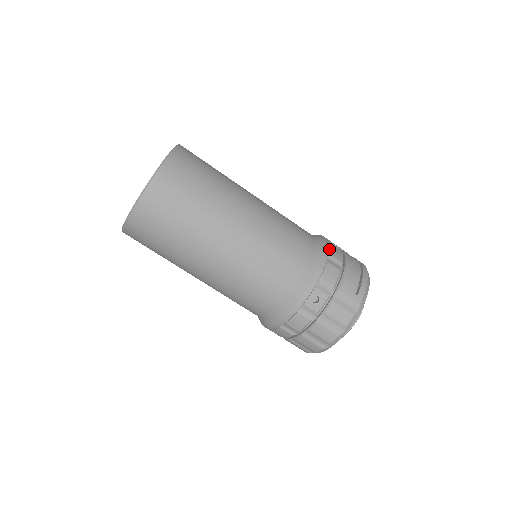
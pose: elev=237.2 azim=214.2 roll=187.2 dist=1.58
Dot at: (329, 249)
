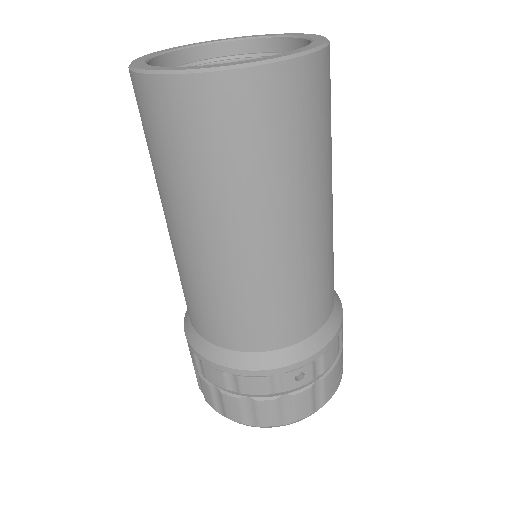
Dot at: occluded
